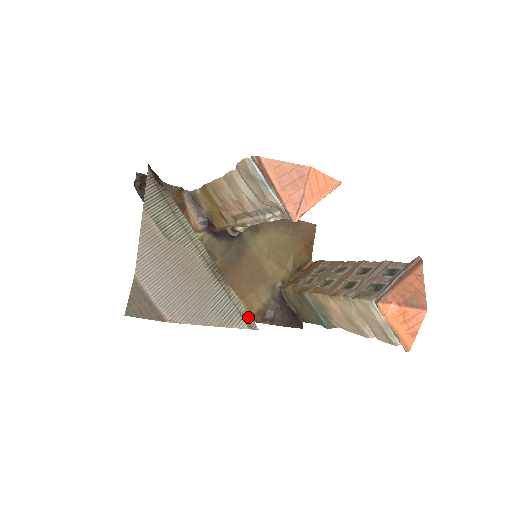
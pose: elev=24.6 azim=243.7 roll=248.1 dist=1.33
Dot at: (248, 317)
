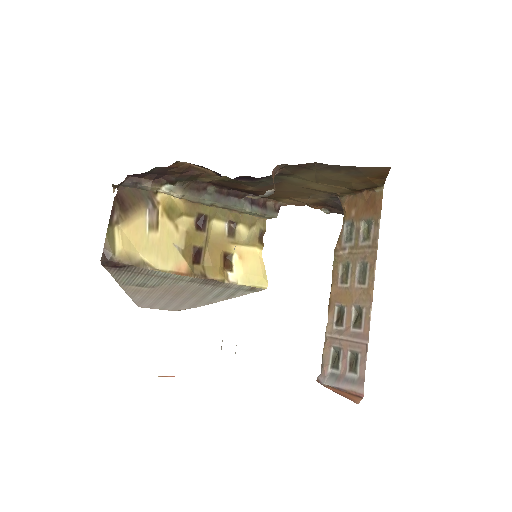
Dot at: (252, 288)
